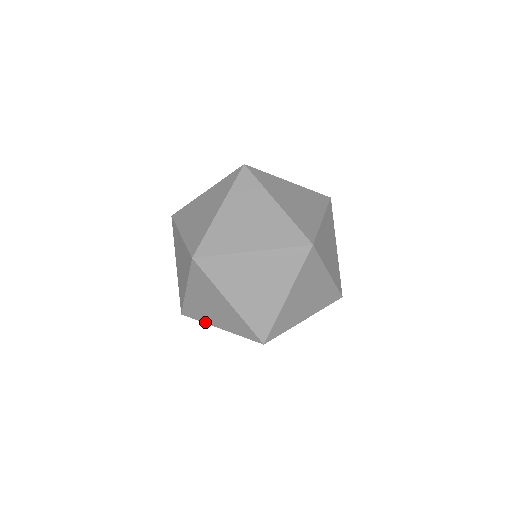
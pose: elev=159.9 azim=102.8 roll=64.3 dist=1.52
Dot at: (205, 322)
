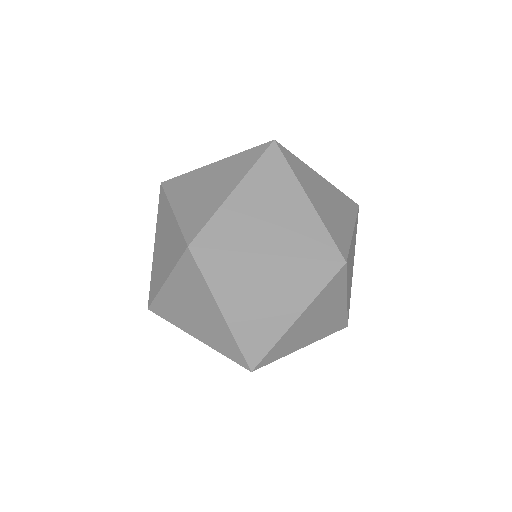
Dot at: (158, 290)
